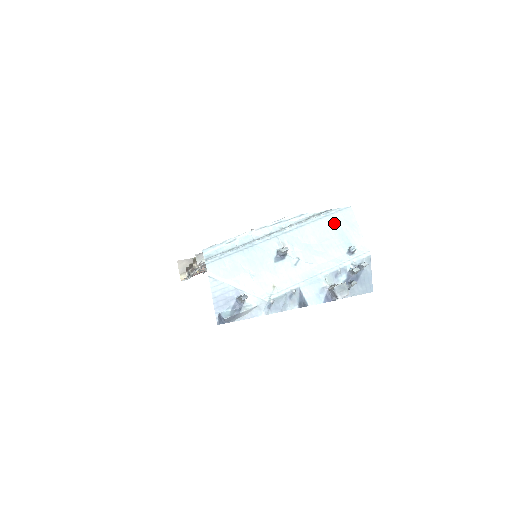
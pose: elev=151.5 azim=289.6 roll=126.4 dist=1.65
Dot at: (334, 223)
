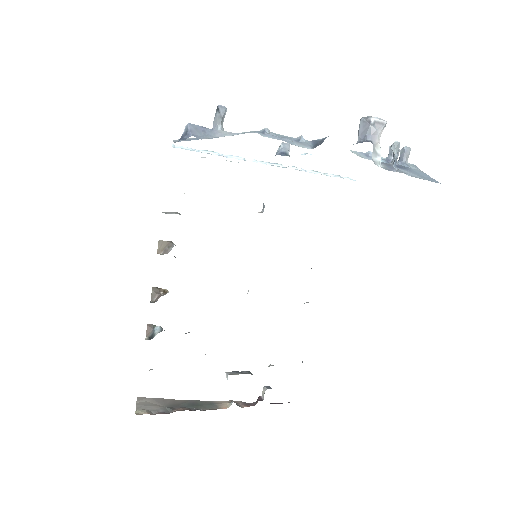
Dot at: occluded
